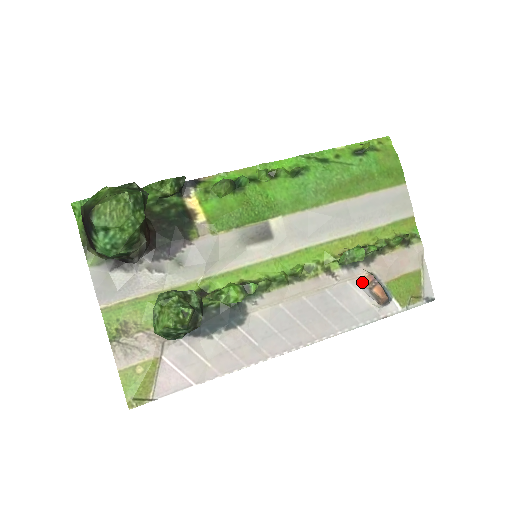
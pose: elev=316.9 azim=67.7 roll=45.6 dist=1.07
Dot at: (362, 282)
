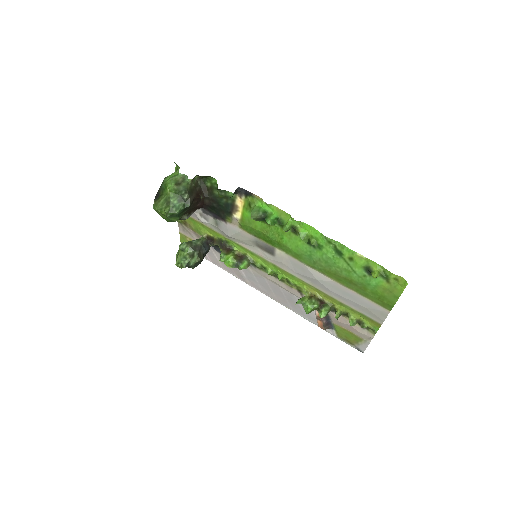
Dot at: (316, 312)
